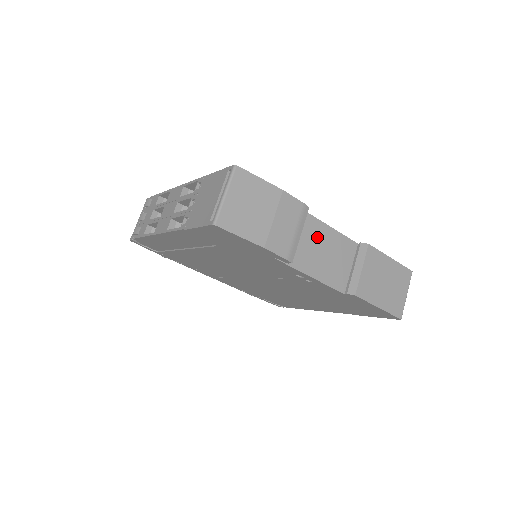
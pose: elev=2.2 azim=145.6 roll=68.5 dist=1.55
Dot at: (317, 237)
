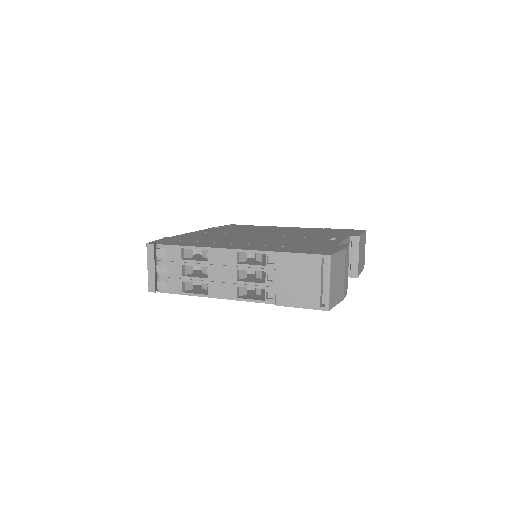
Dot at: occluded
